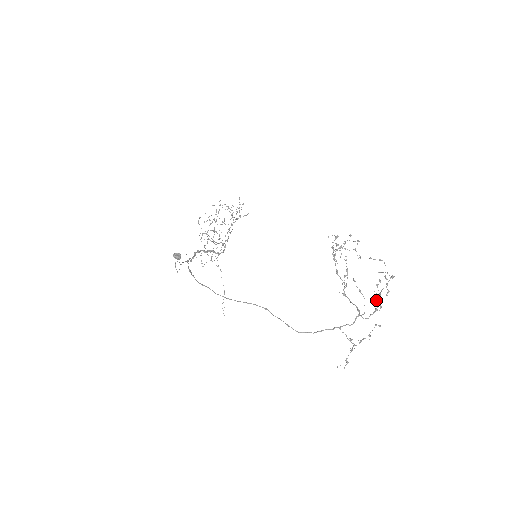
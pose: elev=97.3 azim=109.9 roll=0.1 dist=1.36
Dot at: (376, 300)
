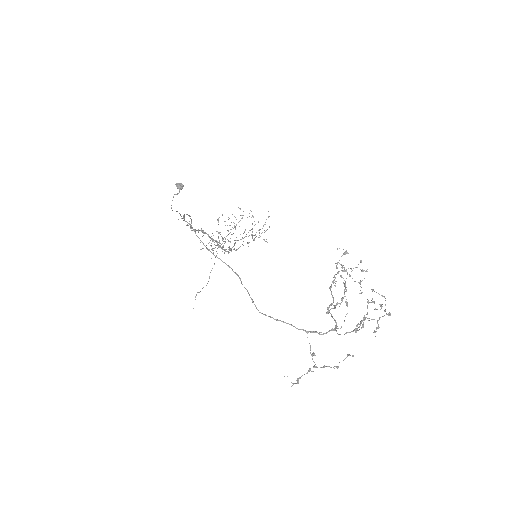
Dot at: (360, 321)
